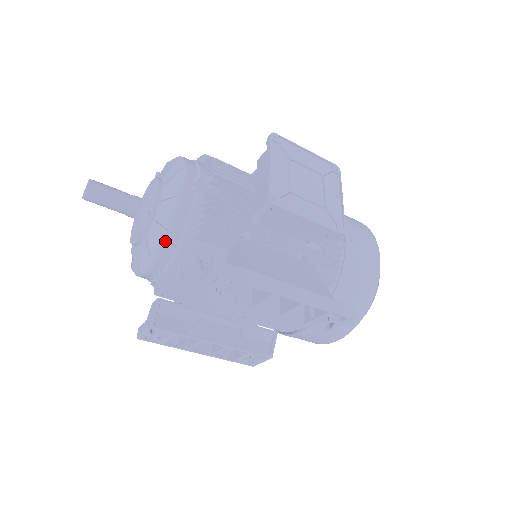
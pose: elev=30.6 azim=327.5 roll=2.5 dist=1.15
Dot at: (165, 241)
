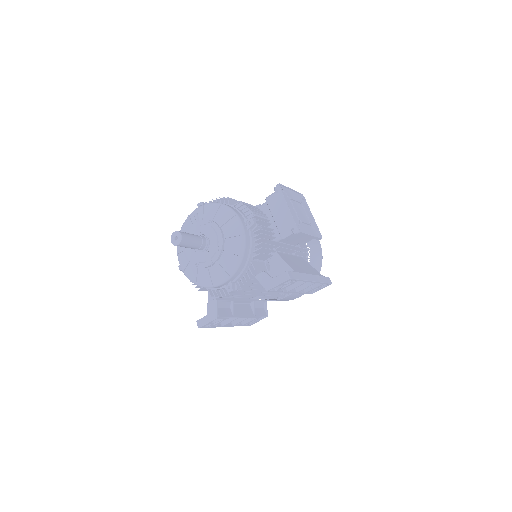
Dot at: (240, 264)
